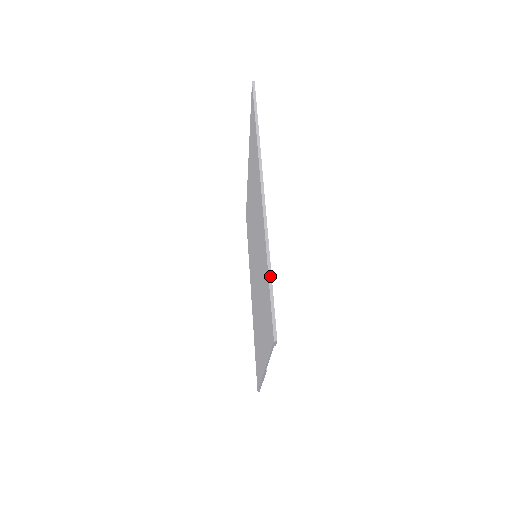
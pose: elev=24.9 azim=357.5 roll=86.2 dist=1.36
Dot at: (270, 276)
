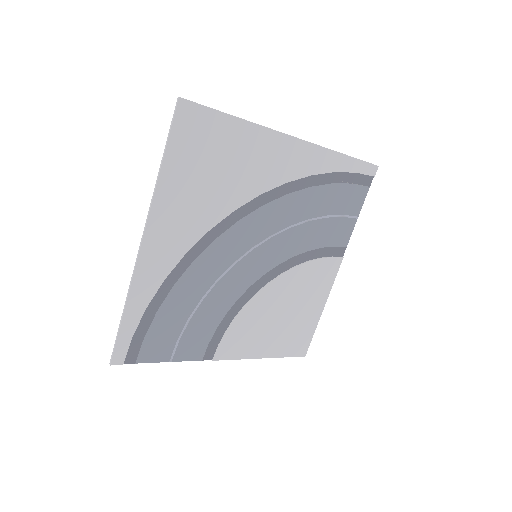
Dot at: (122, 318)
